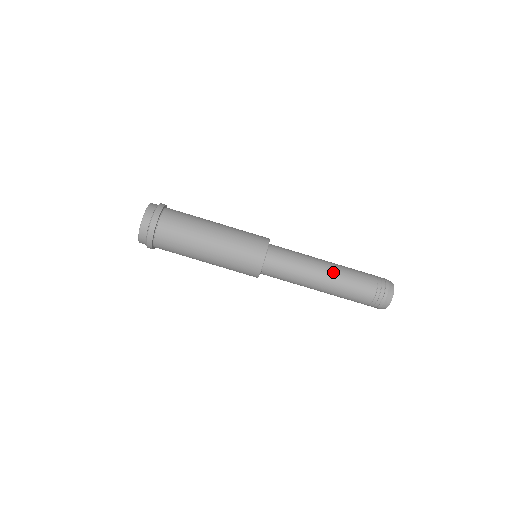
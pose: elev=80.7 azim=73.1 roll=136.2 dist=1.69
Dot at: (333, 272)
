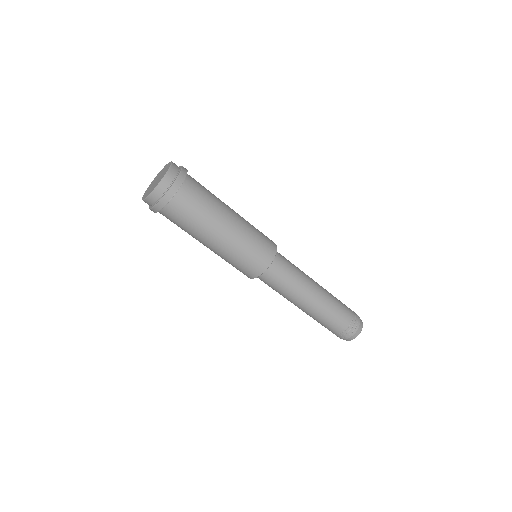
Dot at: (323, 294)
